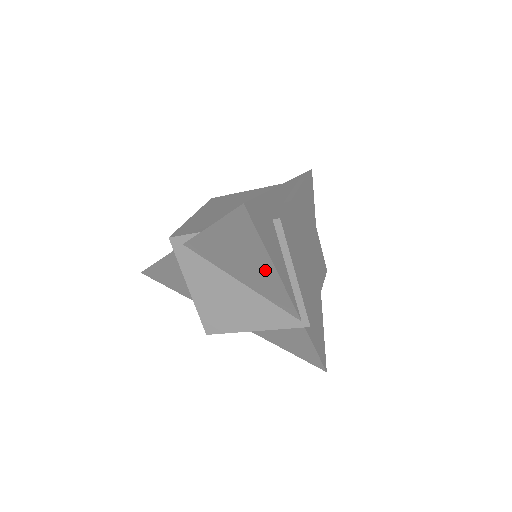
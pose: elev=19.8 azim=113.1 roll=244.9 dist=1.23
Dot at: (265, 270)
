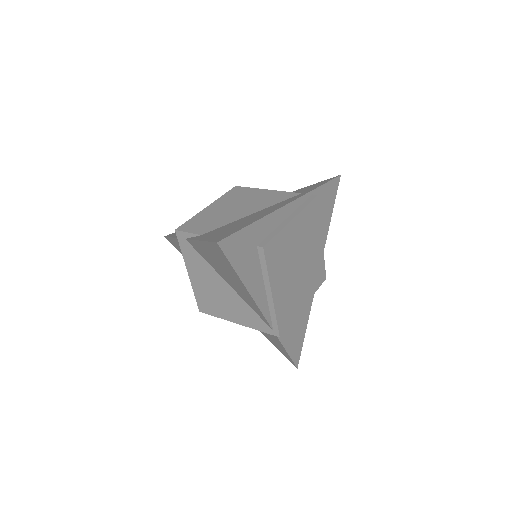
Dot at: (242, 288)
